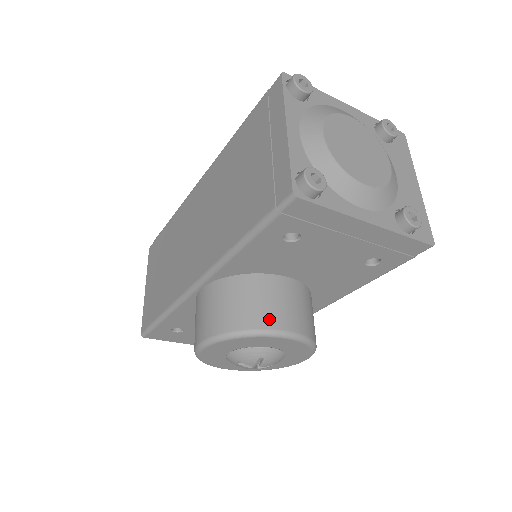
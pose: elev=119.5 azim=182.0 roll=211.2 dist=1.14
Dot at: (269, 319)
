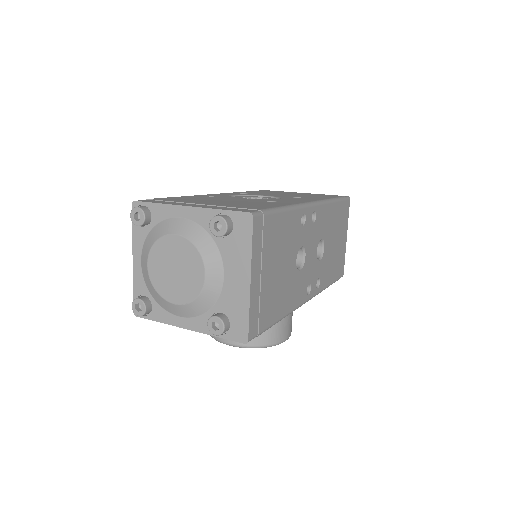
Dot at: occluded
